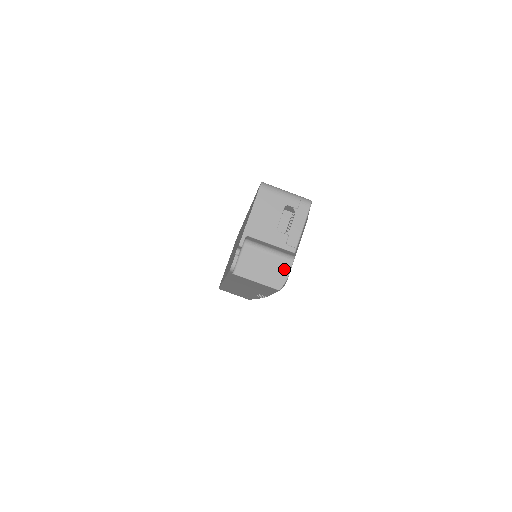
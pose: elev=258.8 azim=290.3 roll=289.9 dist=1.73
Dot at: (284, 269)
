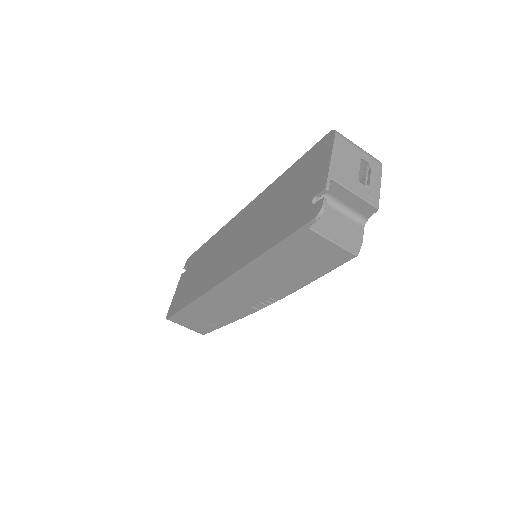
Dot at: (357, 233)
